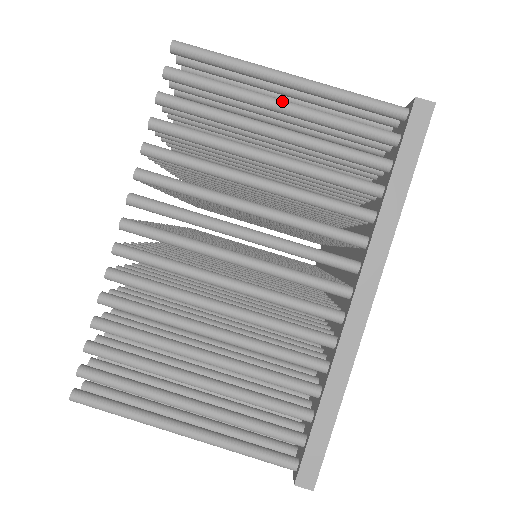
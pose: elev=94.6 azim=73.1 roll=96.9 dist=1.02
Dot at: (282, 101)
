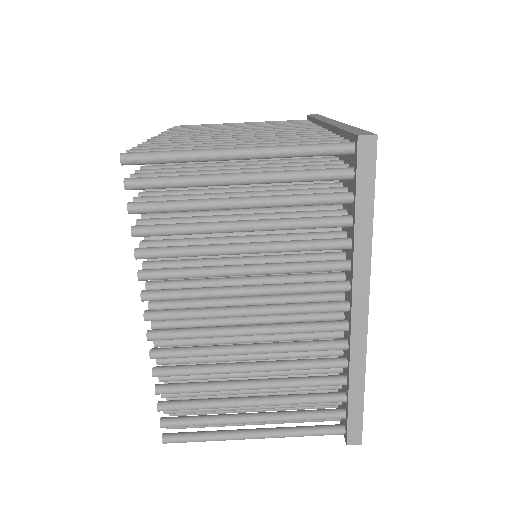
Dot at: (239, 176)
